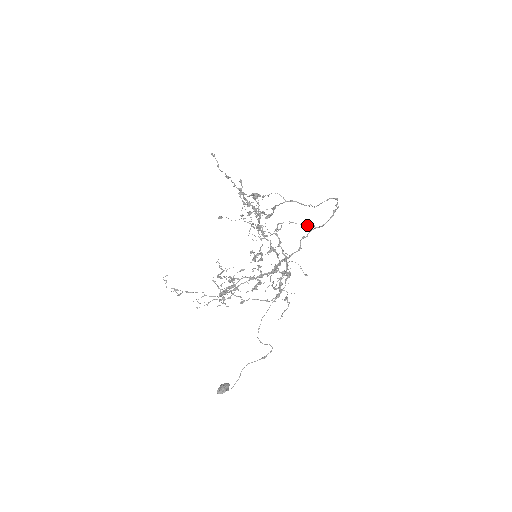
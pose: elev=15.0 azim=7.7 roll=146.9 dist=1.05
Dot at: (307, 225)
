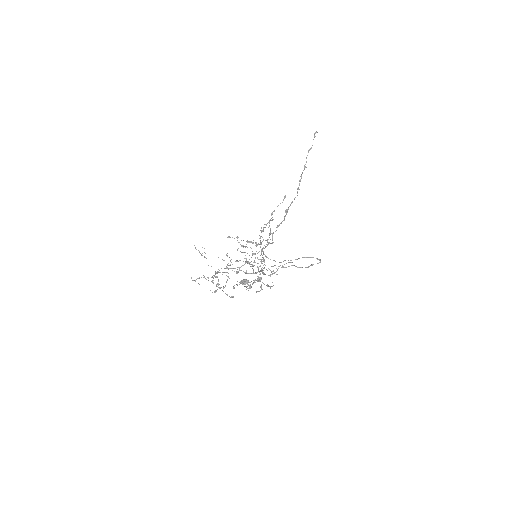
Dot at: occluded
